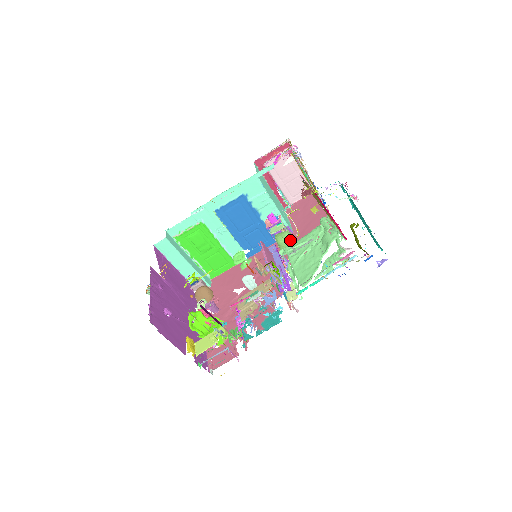
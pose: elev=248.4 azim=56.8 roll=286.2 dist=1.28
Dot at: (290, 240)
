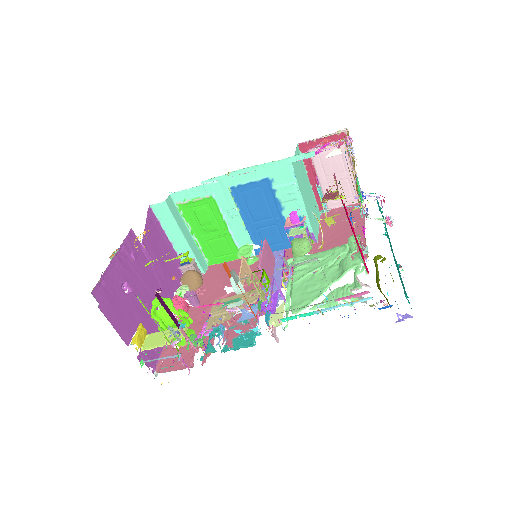
Dot at: (307, 250)
